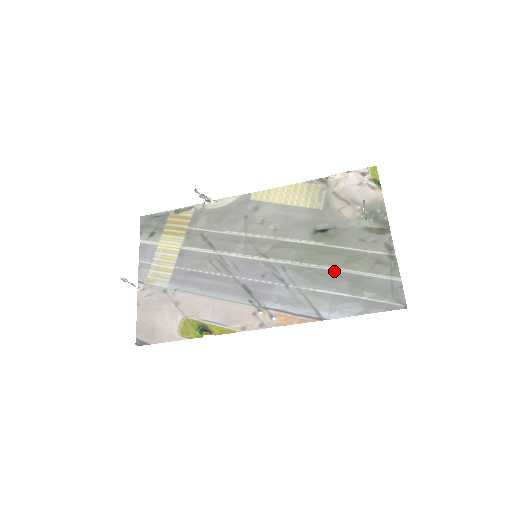
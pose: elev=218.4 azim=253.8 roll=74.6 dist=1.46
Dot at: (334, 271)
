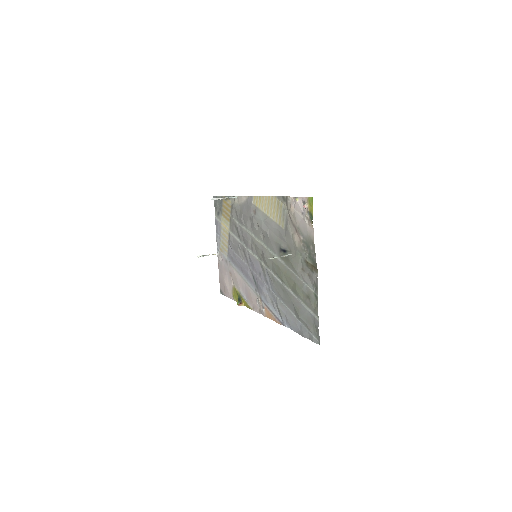
Dot at: (288, 291)
